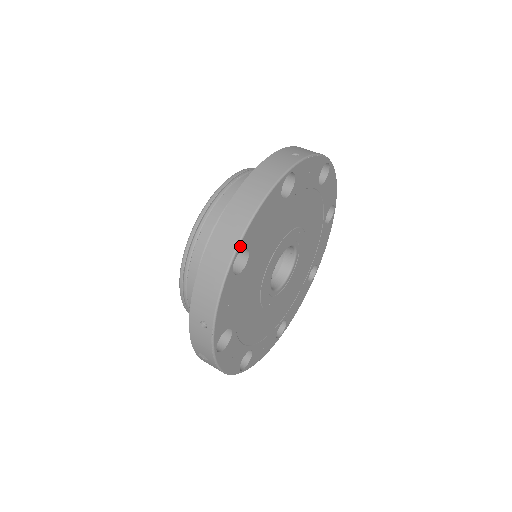
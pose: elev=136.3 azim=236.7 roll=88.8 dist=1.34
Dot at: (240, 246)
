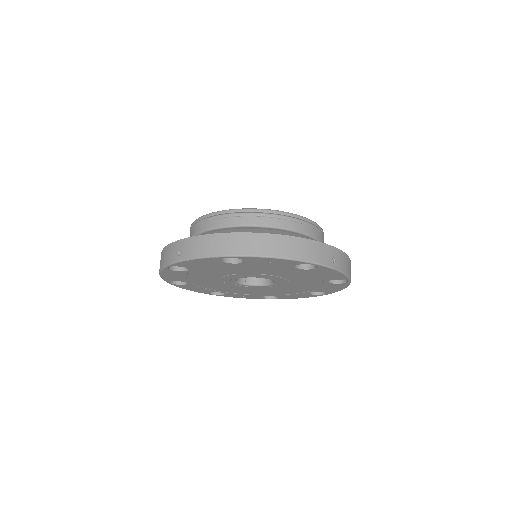
Dot at: (166, 281)
